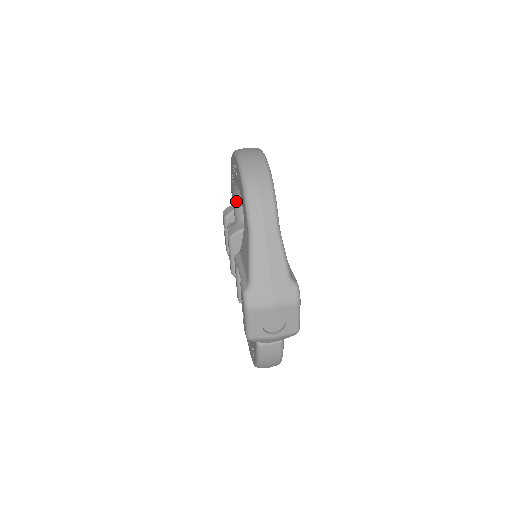
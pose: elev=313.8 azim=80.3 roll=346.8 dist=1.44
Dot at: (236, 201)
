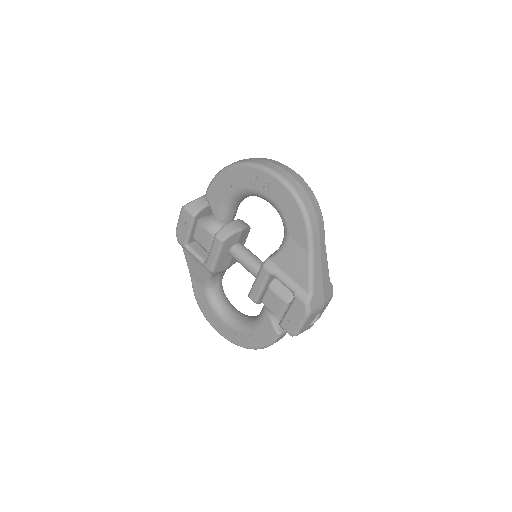
Dot at: (227, 204)
